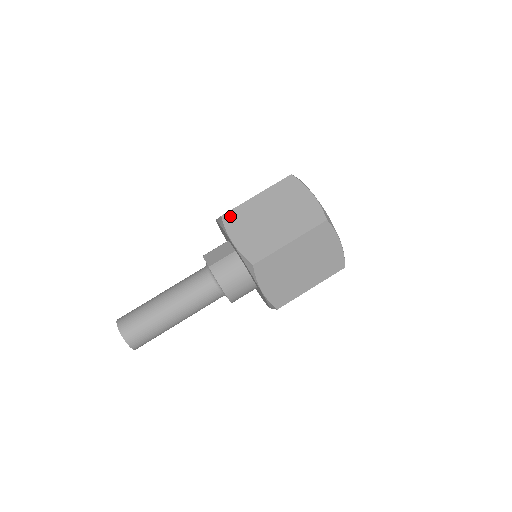
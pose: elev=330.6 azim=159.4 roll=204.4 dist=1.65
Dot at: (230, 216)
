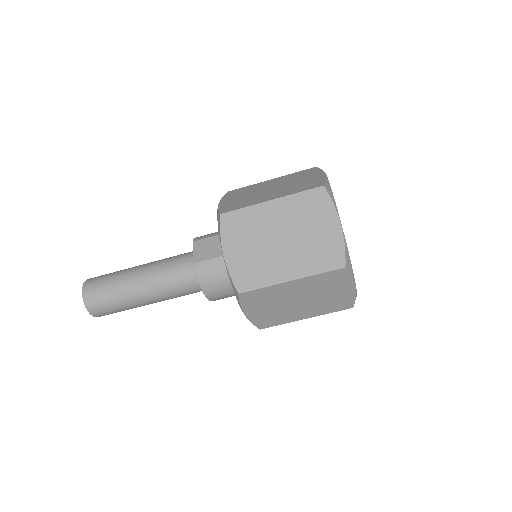
Dot at: (231, 218)
